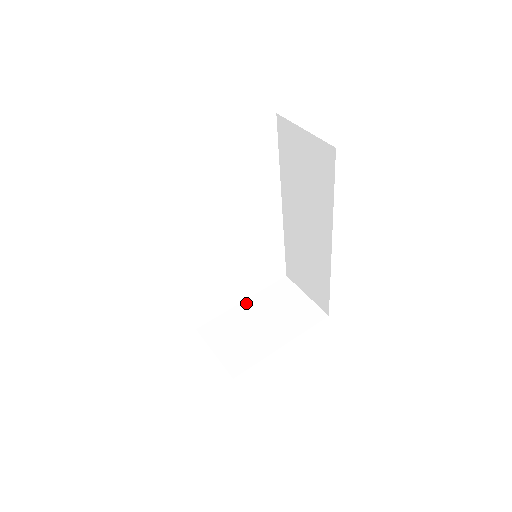
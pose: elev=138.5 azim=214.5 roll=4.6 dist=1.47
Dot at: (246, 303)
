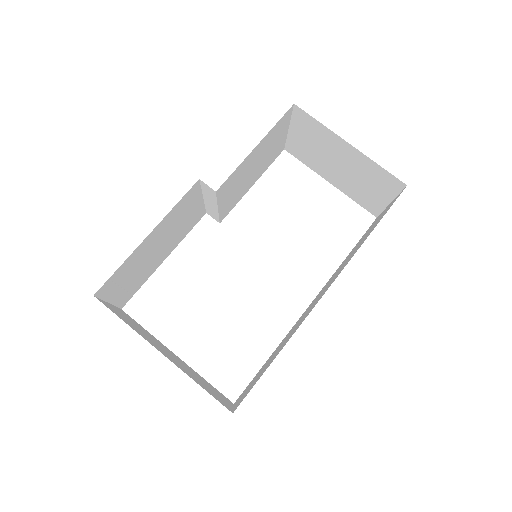
Dot at: (177, 356)
